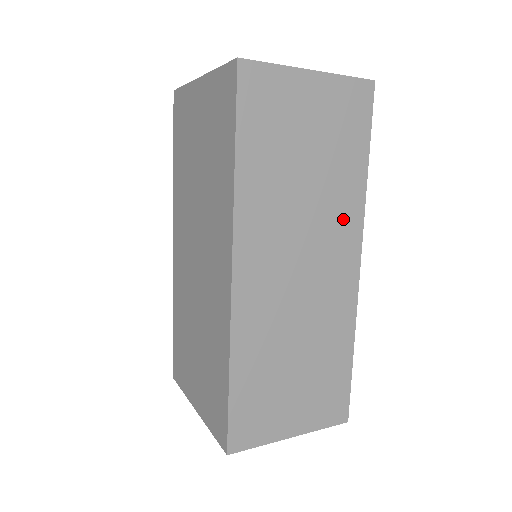
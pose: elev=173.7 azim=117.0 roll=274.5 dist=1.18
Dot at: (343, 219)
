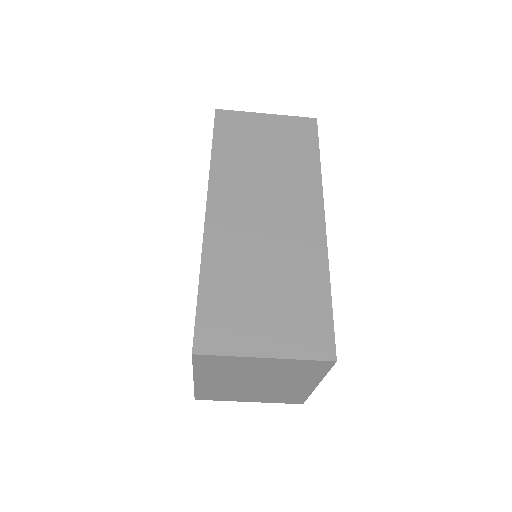
Dot at: (302, 188)
